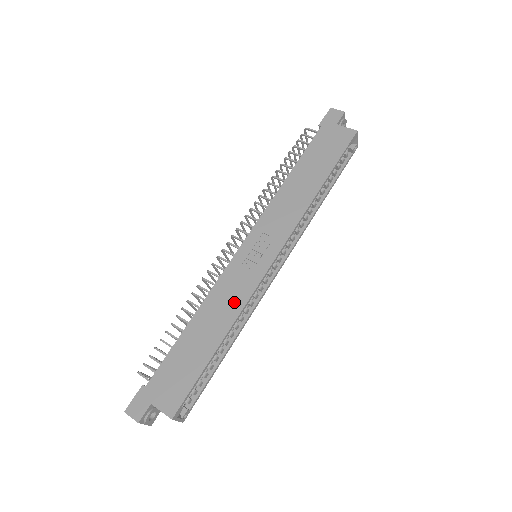
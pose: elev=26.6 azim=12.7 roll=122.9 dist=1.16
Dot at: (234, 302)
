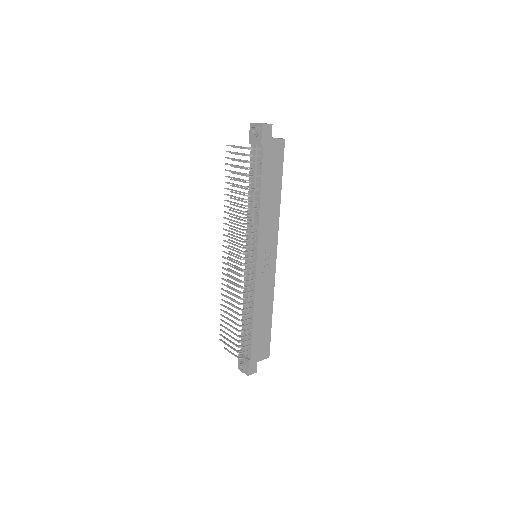
Dot at: (269, 292)
